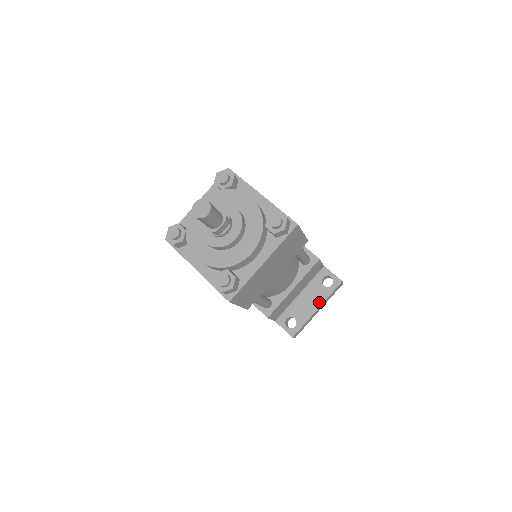
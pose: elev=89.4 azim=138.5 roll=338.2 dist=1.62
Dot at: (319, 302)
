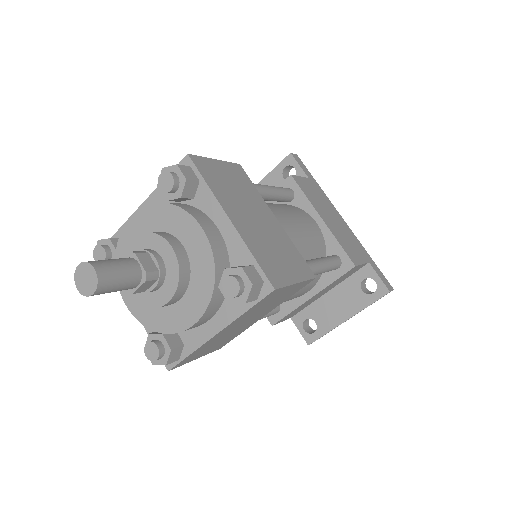
Dot at: (351, 311)
